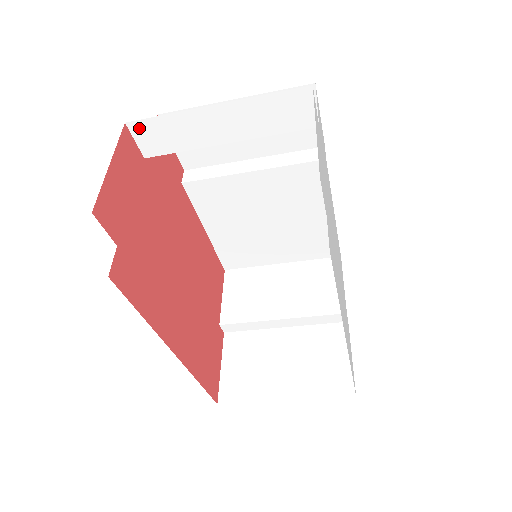
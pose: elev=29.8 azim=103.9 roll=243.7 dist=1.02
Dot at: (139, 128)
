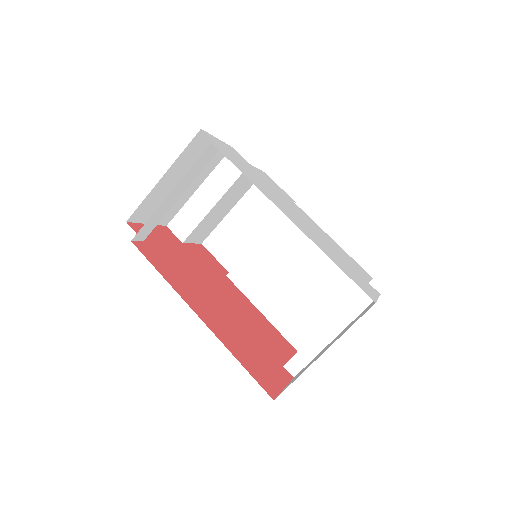
Dot at: (173, 225)
